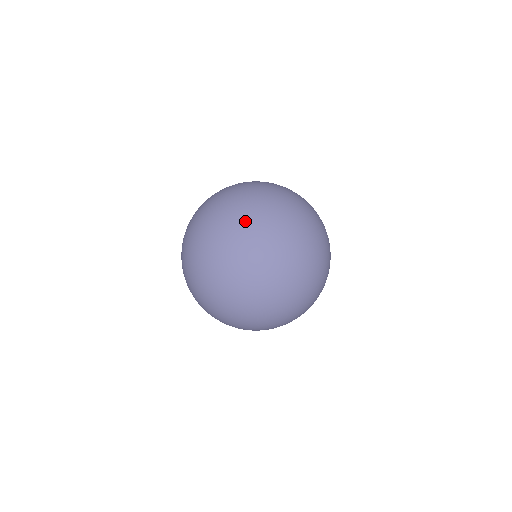
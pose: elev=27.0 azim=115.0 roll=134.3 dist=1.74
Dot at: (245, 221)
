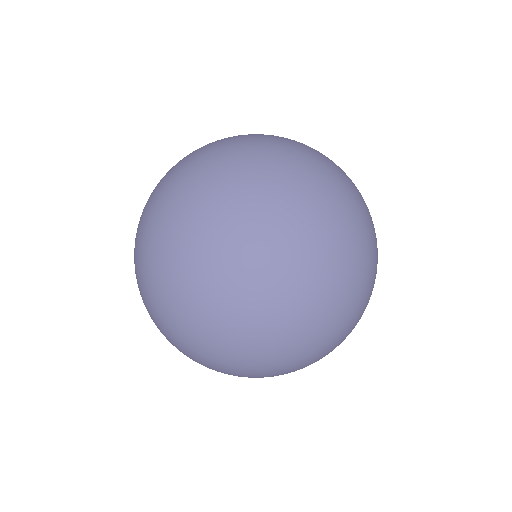
Dot at: occluded
